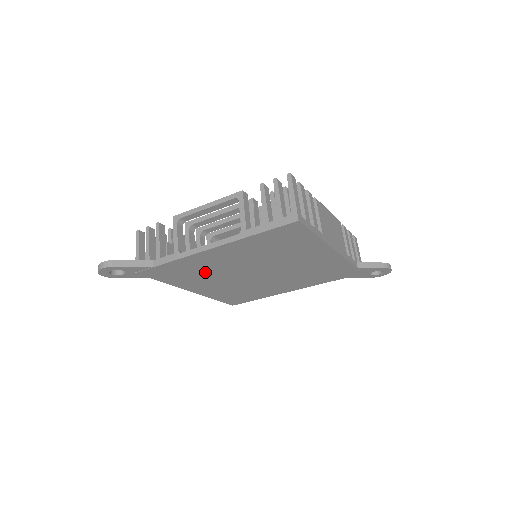
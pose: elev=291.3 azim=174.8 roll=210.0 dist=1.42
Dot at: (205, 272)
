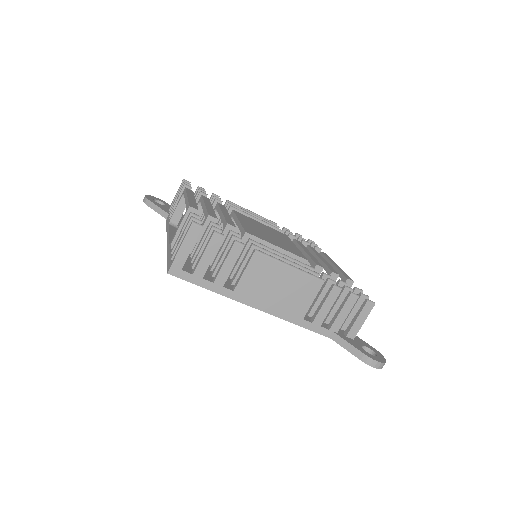
Dot at: occluded
